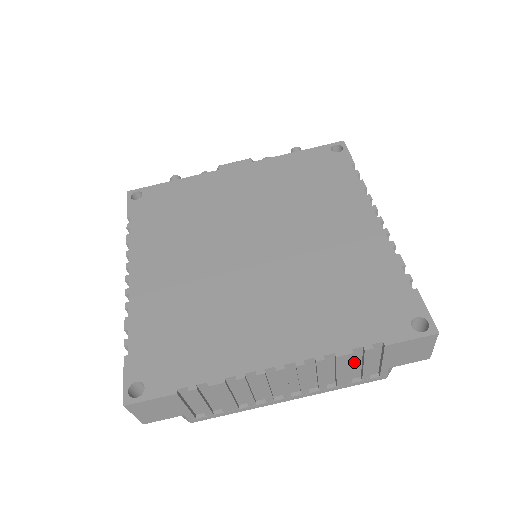
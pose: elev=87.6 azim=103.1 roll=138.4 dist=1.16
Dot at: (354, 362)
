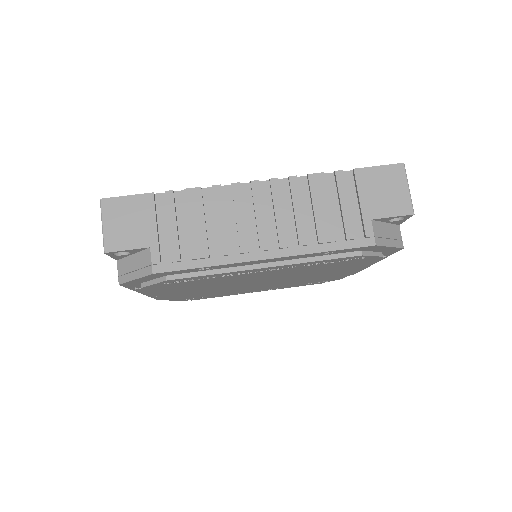
Dot at: (331, 203)
